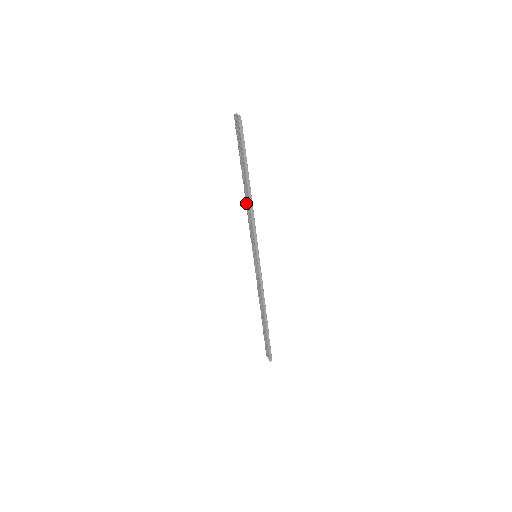
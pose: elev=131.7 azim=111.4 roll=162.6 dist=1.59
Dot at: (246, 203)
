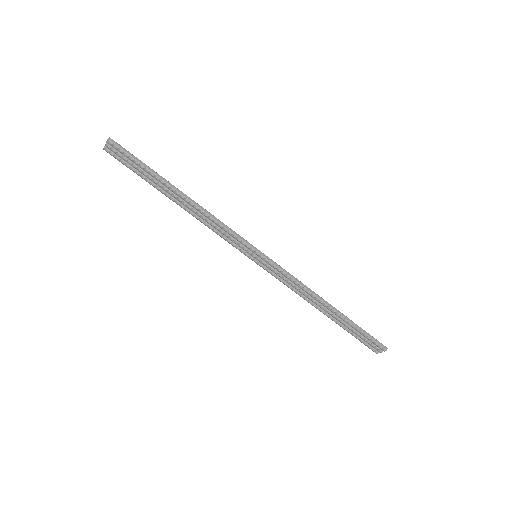
Dot at: (195, 216)
